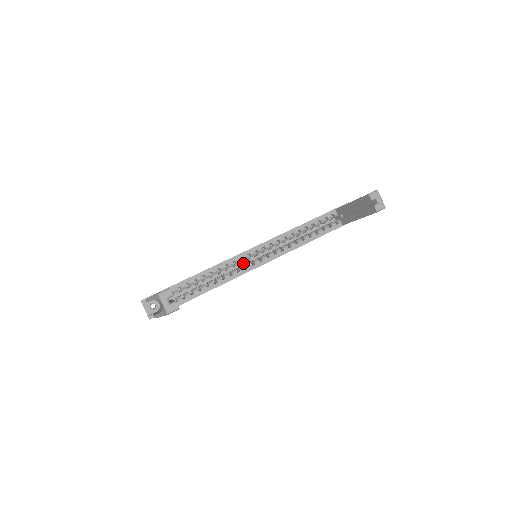
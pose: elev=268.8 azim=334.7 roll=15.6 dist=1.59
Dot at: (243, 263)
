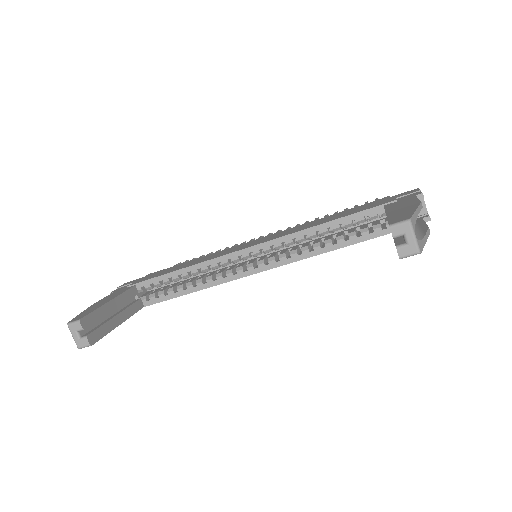
Dot at: occluded
